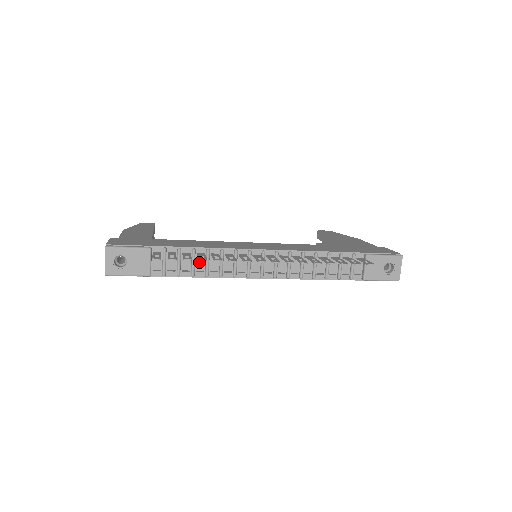
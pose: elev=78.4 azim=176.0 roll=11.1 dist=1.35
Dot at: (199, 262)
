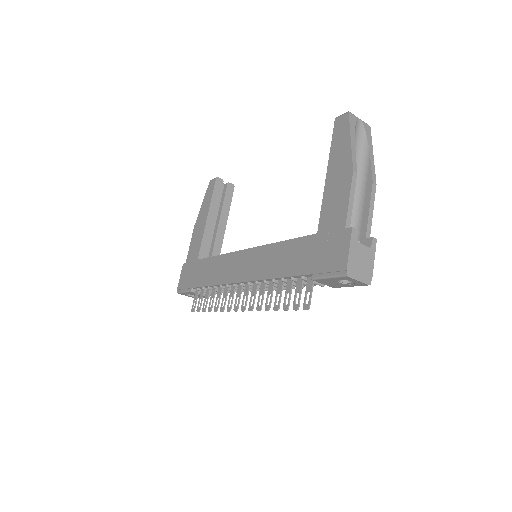
Dot at: occluded
